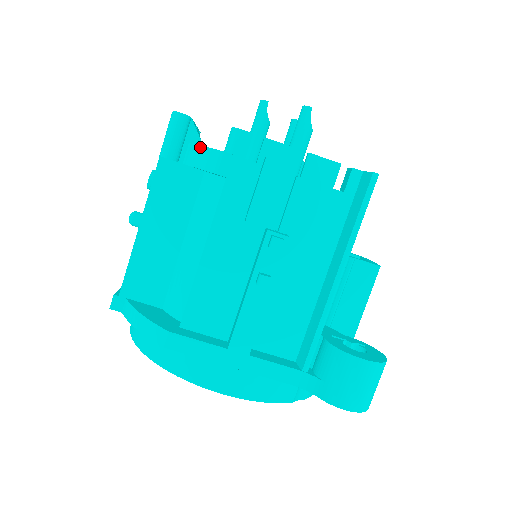
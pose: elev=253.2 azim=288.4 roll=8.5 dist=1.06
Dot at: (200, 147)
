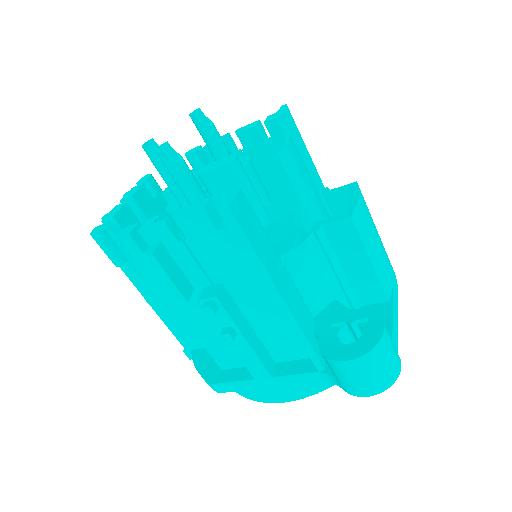
Dot at: (121, 253)
